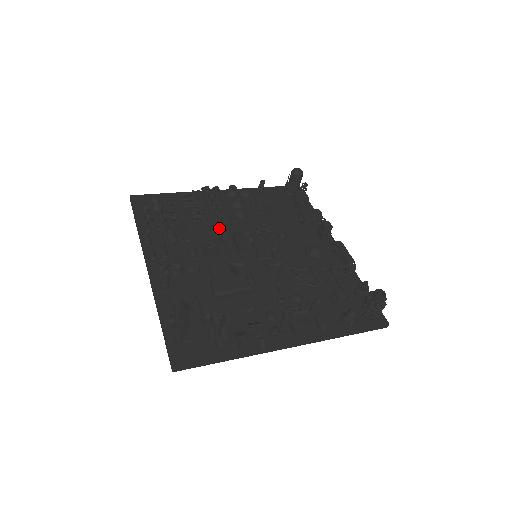
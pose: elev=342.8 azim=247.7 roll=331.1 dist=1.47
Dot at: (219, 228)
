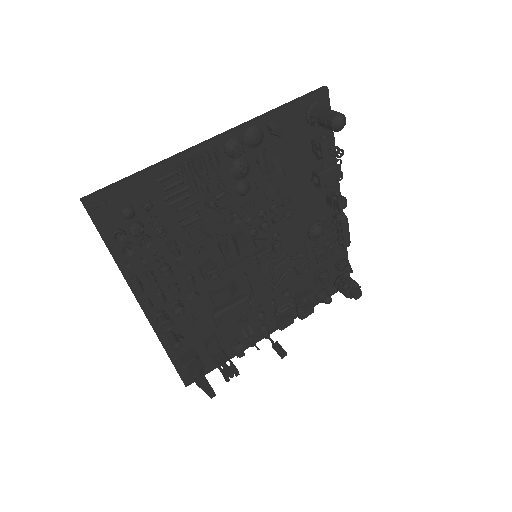
Dot at: (216, 224)
